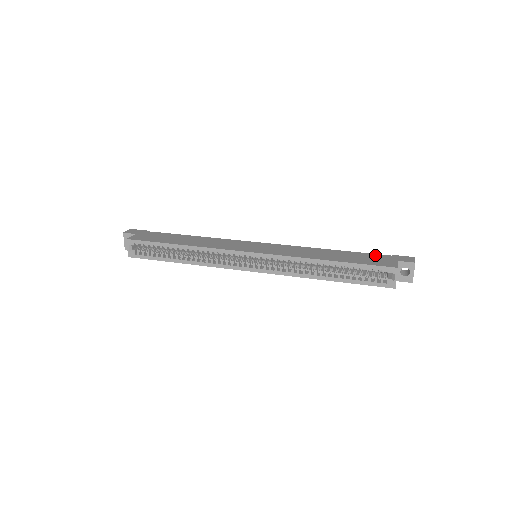
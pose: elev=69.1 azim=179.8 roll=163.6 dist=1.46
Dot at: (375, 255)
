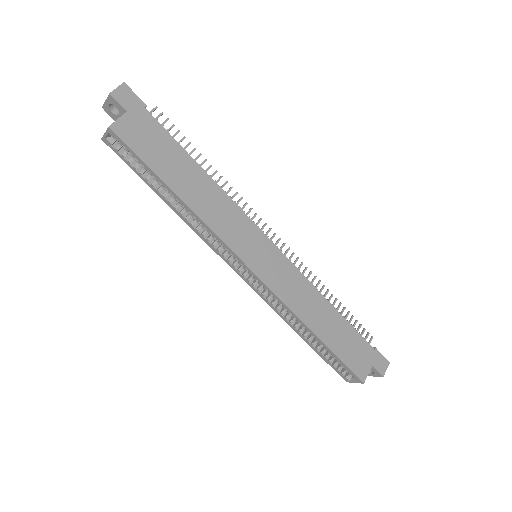
Dot at: (362, 342)
